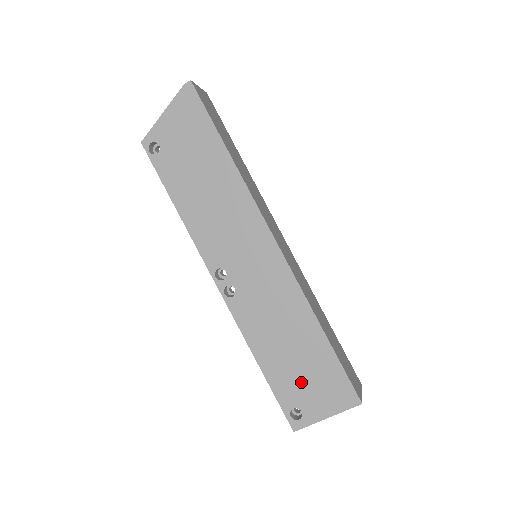
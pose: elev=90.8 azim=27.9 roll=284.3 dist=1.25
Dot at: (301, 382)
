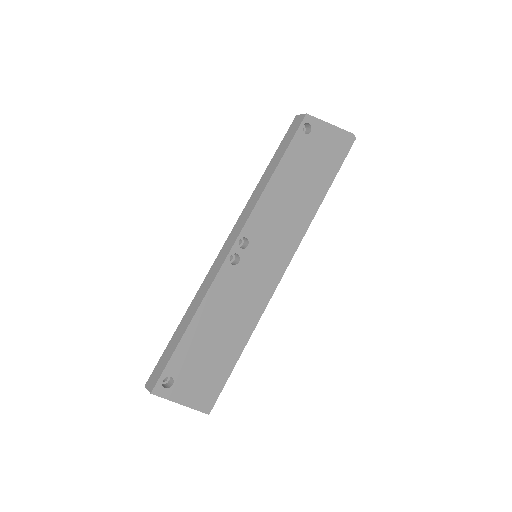
Dot at: (197, 364)
